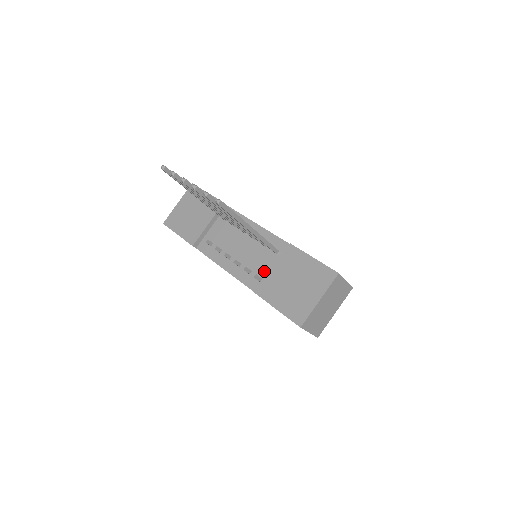
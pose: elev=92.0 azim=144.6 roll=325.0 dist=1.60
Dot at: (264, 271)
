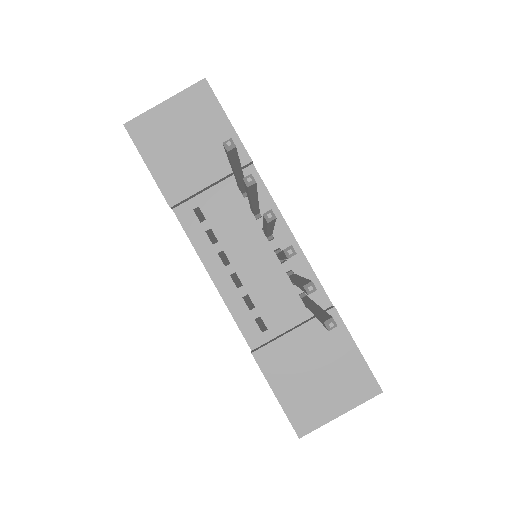
Dot at: (274, 319)
